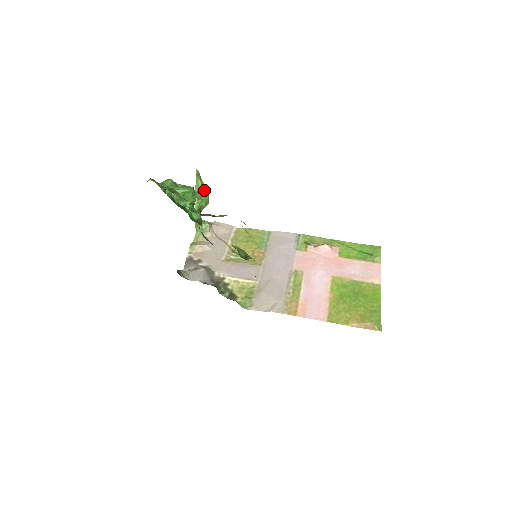
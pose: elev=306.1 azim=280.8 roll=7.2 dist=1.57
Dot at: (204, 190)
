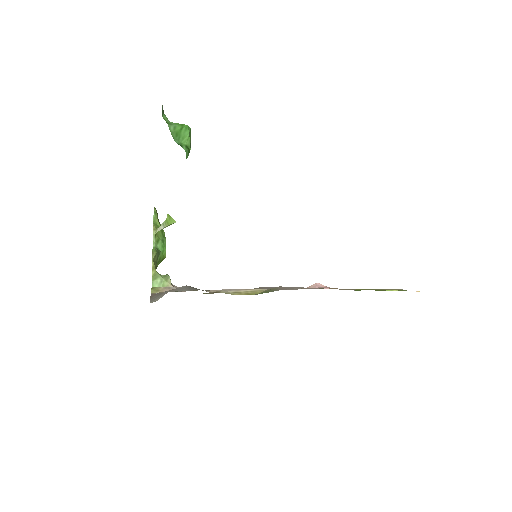
Dot at: (162, 235)
